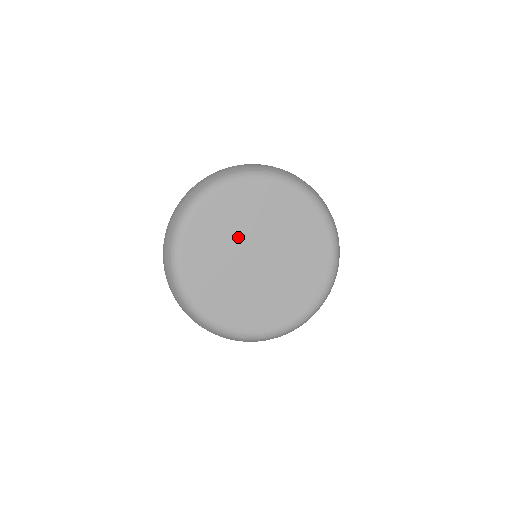
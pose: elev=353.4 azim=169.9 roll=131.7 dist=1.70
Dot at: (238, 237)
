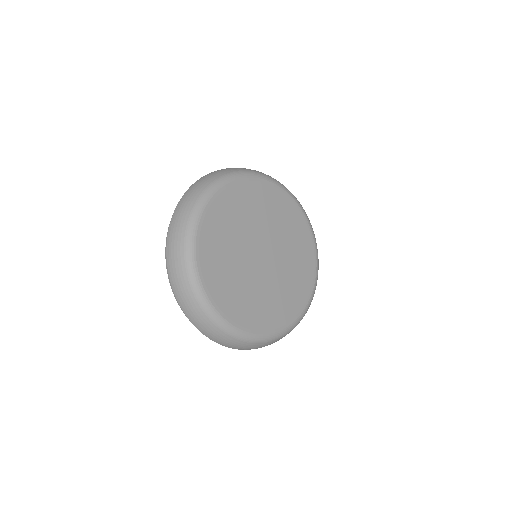
Dot at: (266, 227)
